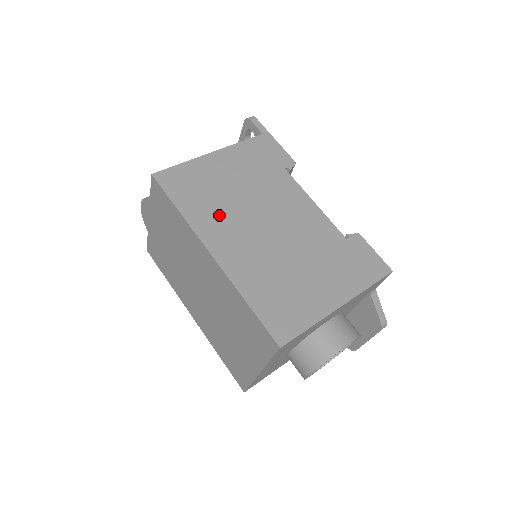
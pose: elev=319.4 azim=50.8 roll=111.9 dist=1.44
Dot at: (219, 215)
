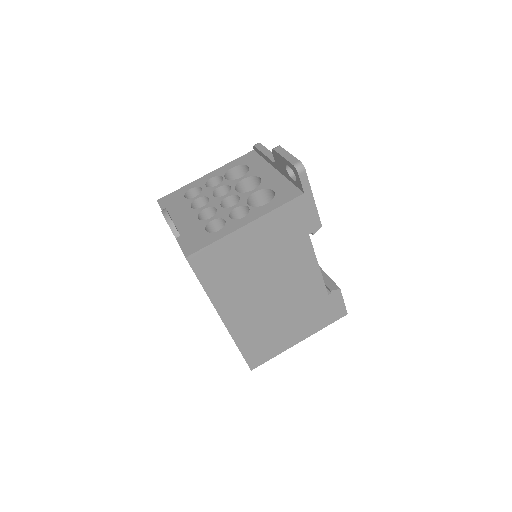
Dot at: (237, 289)
